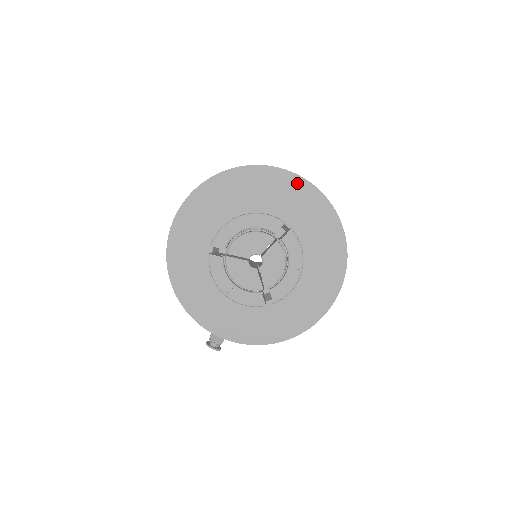
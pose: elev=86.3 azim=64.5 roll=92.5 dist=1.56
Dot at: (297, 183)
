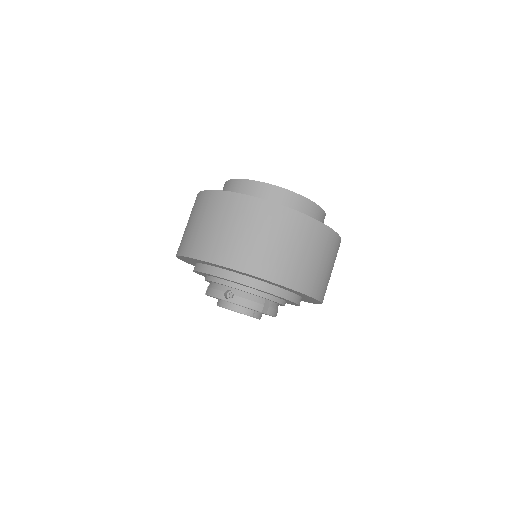
Dot at: occluded
